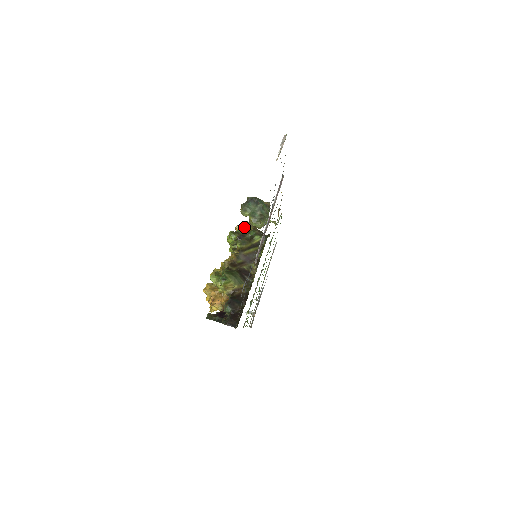
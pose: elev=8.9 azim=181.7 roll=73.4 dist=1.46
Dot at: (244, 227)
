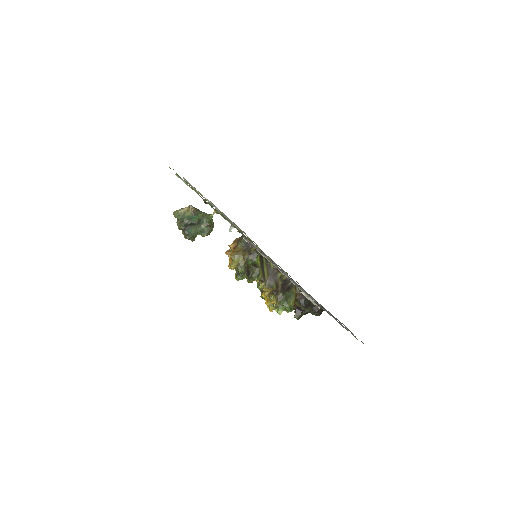
Dot at: (237, 264)
